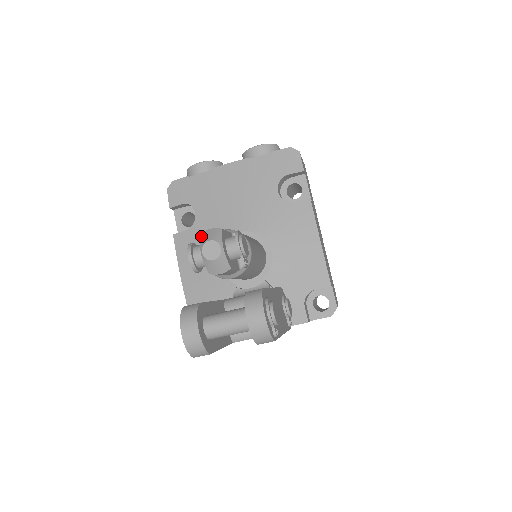
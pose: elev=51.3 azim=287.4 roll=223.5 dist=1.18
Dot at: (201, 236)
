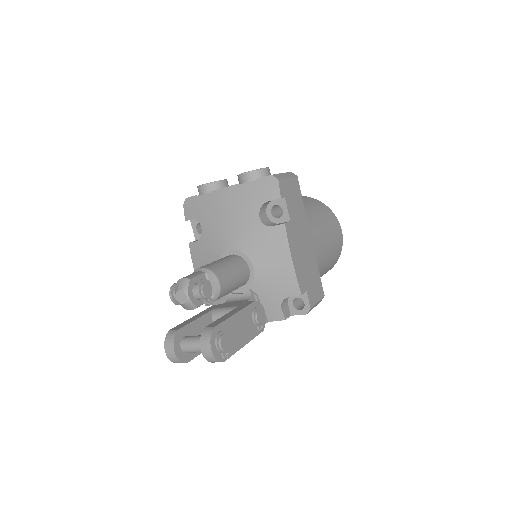
Dot at: (177, 283)
